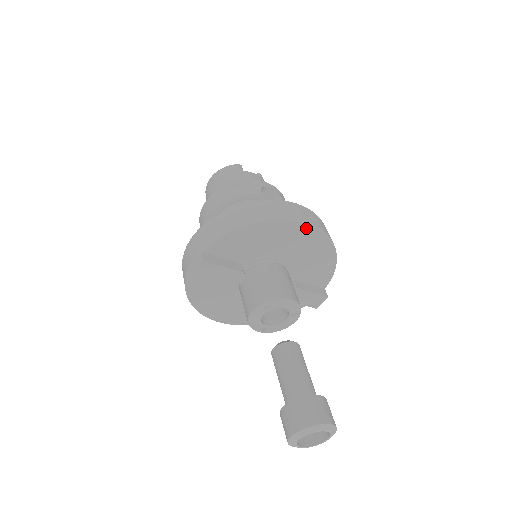
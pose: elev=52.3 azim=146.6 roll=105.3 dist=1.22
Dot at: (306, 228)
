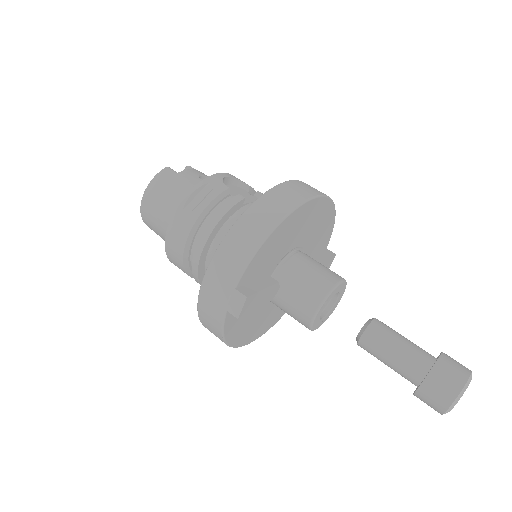
Dot at: (316, 202)
